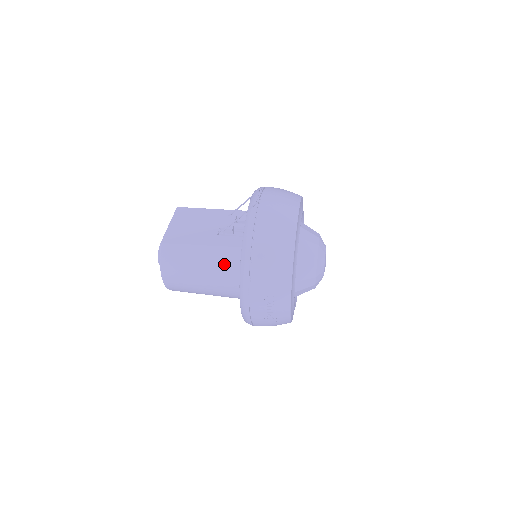
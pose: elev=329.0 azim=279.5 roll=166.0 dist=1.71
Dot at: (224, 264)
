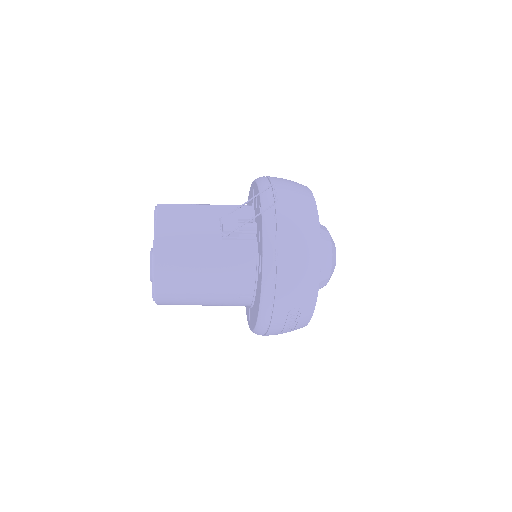
Dot at: (234, 274)
